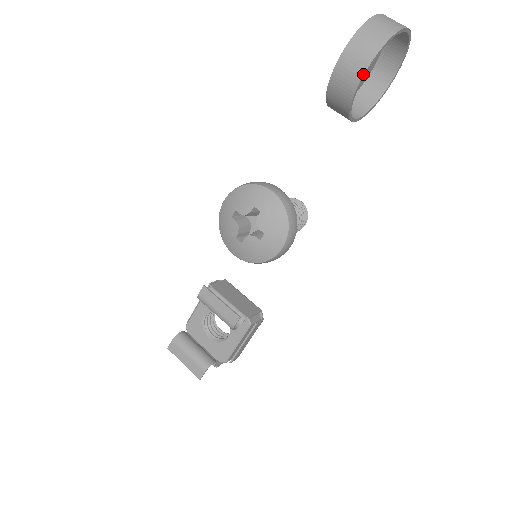
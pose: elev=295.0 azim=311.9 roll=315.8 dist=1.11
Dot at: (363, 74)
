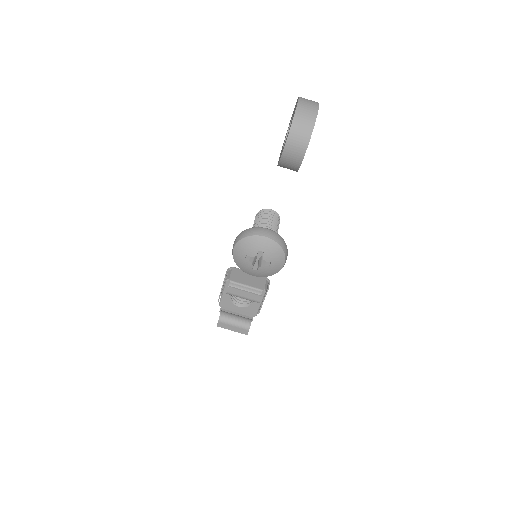
Dot at: (303, 157)
